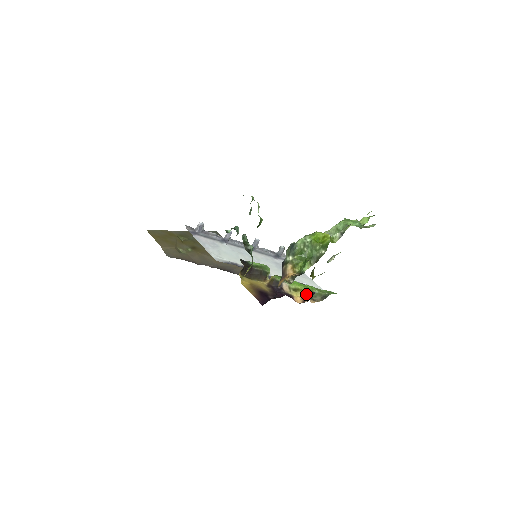
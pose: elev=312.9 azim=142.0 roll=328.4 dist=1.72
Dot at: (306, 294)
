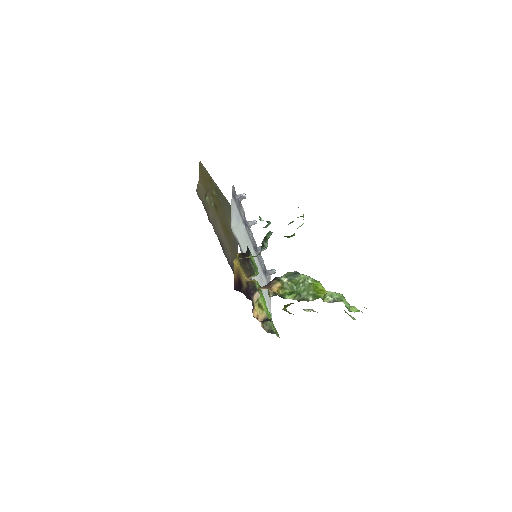
Dot at: (263, 316)
